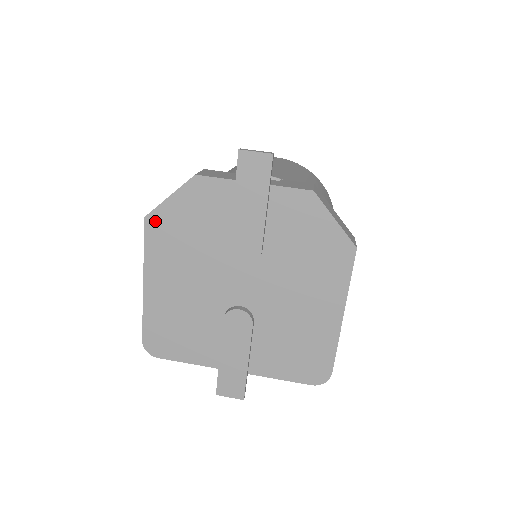
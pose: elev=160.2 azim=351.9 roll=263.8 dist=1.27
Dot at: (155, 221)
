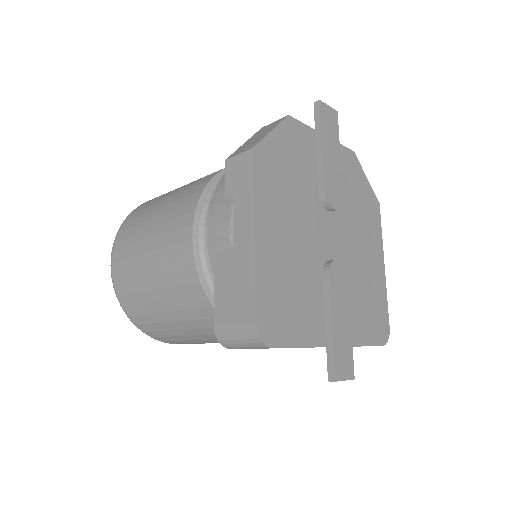
Dot at: (262, 155)
